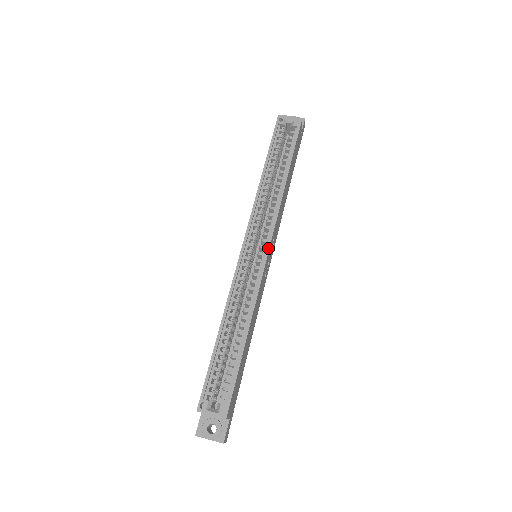
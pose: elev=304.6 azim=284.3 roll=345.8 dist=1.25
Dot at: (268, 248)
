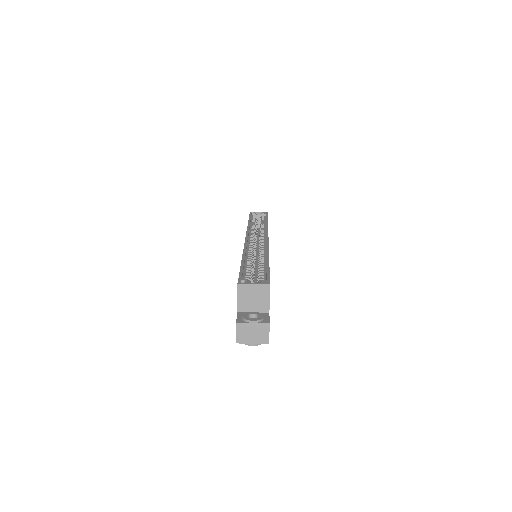
Dot at: (267, 237)
